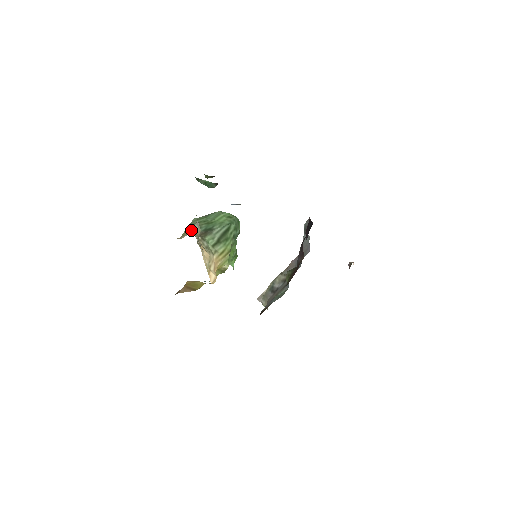
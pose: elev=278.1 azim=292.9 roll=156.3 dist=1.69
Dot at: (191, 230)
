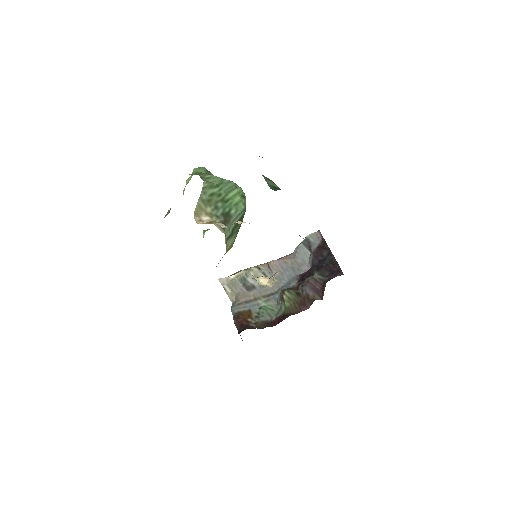
Dot at: (208, 208)
